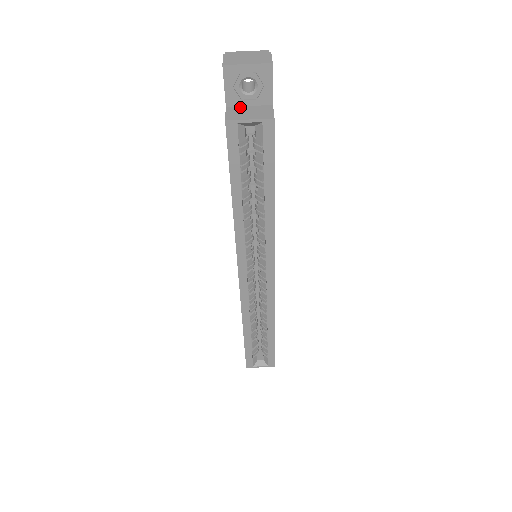
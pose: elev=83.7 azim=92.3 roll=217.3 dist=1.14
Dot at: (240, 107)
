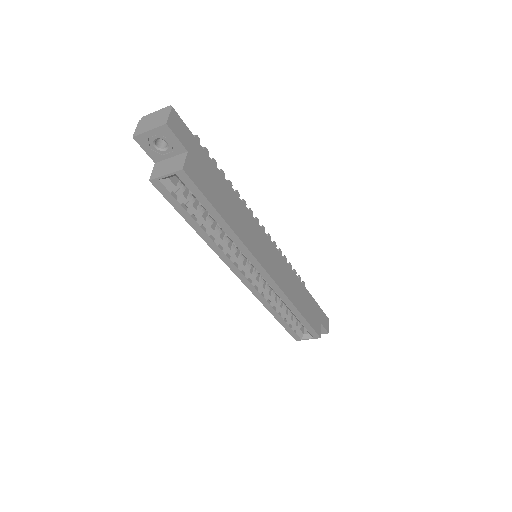
Dot at: (164, 161)
